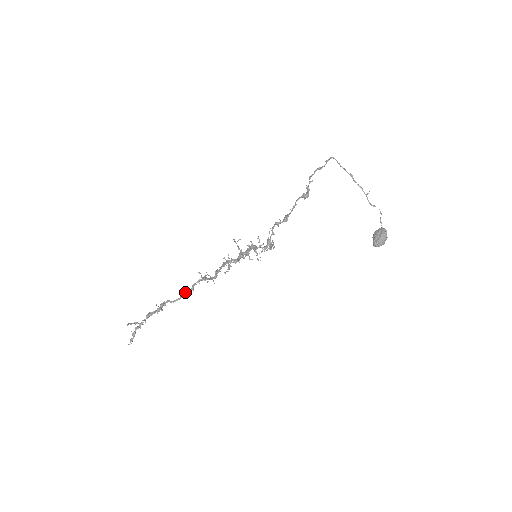
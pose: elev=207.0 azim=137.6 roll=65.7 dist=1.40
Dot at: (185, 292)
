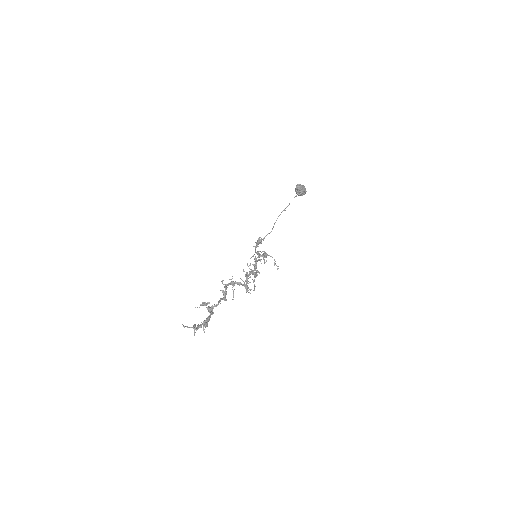
Dot at: (224, 295)
